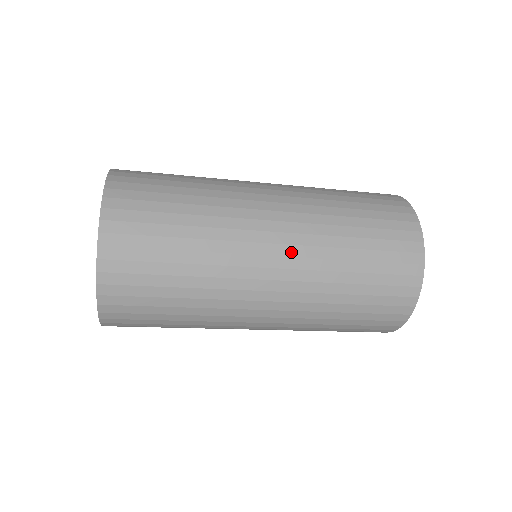
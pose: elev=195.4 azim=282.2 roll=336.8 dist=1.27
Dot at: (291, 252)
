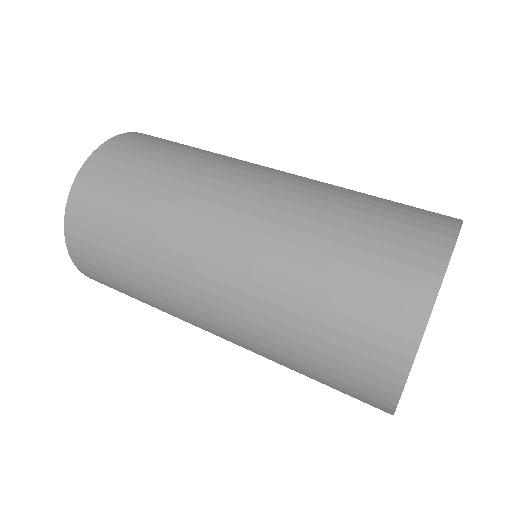
Dot at: occluded
